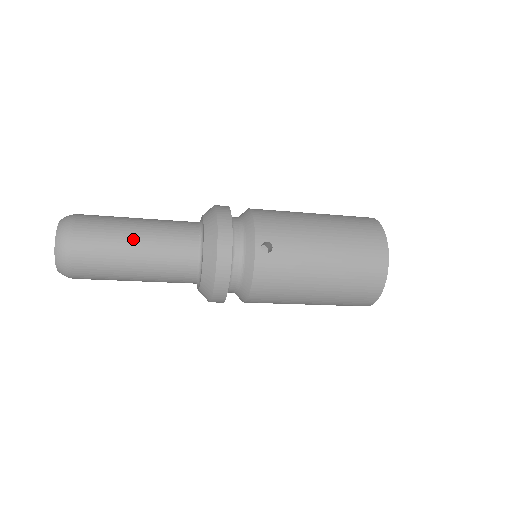
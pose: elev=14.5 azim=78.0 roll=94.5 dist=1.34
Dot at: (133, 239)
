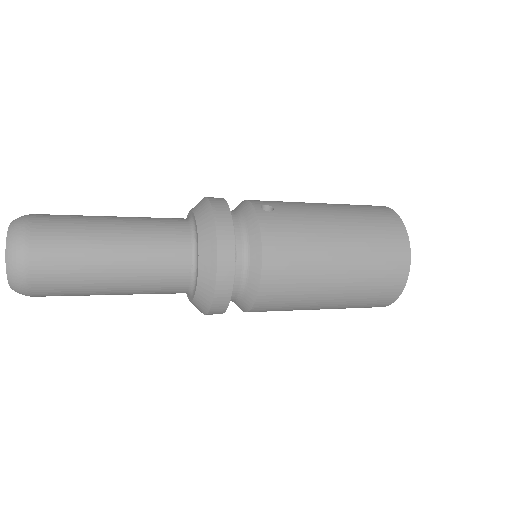
Dot at: (109, 219)
